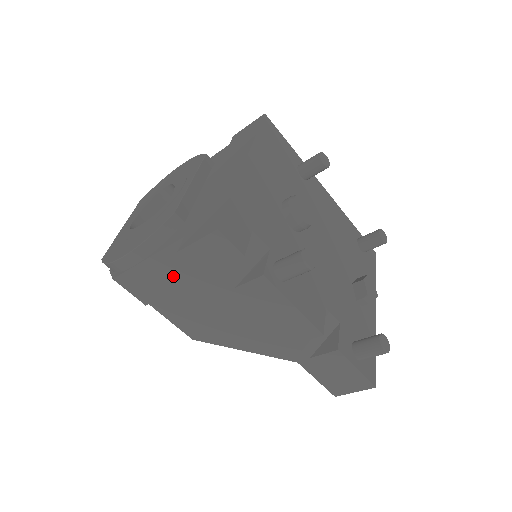
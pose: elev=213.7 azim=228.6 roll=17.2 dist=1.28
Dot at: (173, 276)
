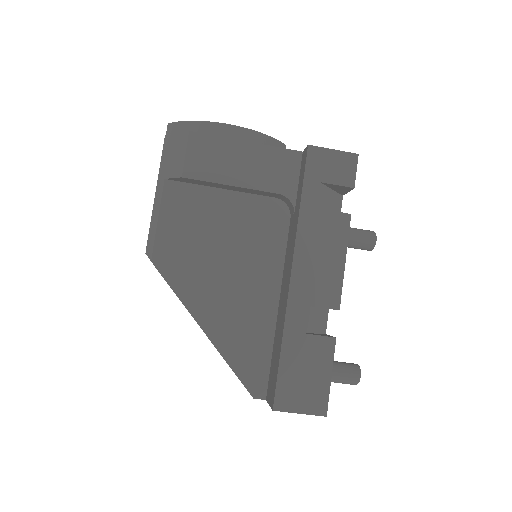
Dot at: (250, 172)
